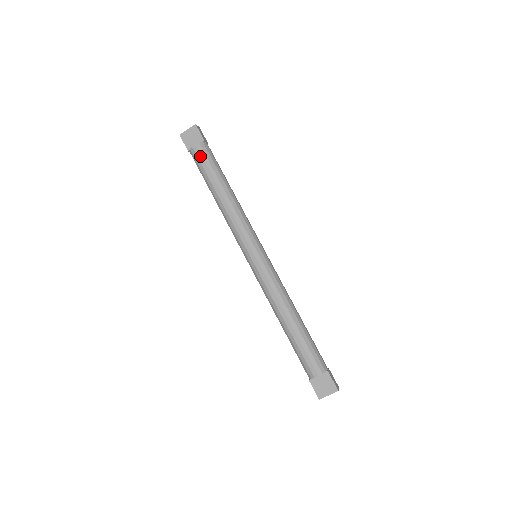
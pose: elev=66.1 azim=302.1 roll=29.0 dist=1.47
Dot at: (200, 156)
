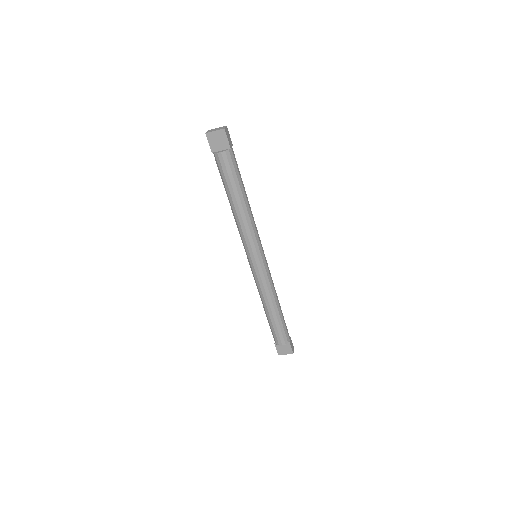
Dot at: (224, 165)
